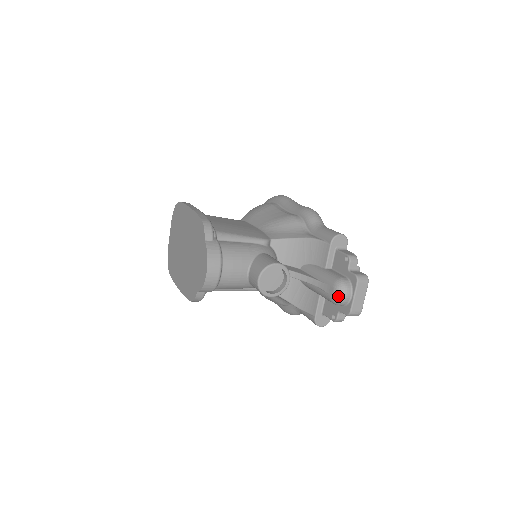
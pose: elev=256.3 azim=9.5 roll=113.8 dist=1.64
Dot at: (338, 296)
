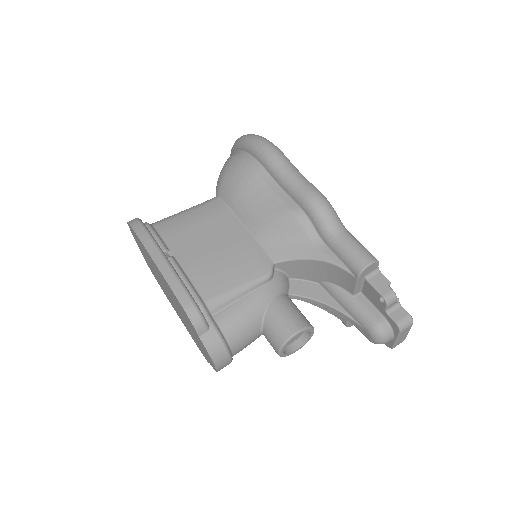
Dot at: (377, 343)
